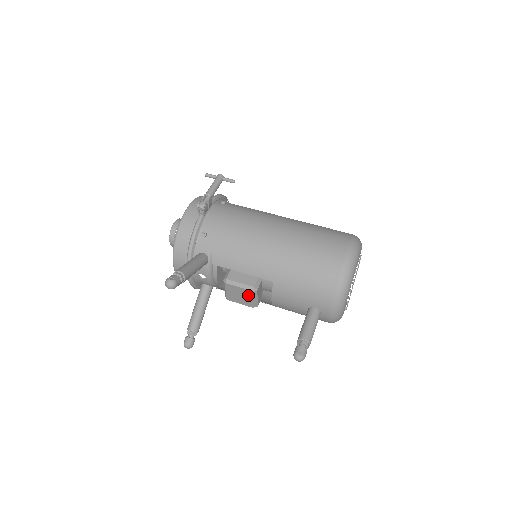
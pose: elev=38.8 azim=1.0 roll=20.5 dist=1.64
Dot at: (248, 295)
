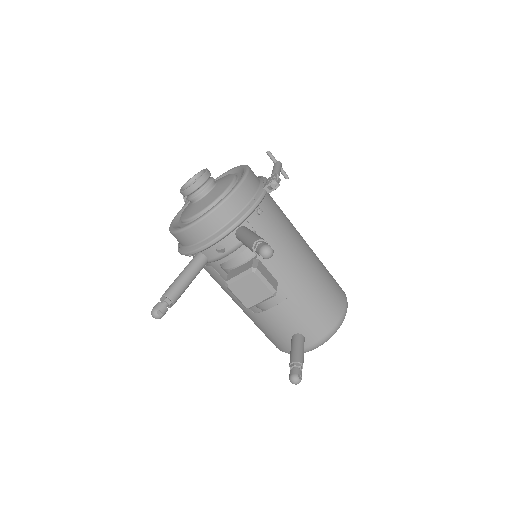
Dot at: (262, 295)
